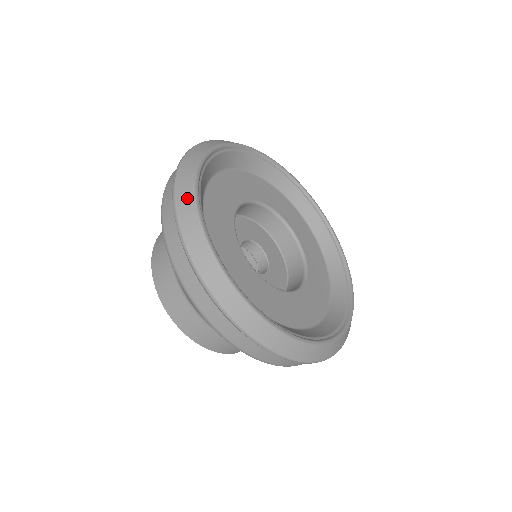
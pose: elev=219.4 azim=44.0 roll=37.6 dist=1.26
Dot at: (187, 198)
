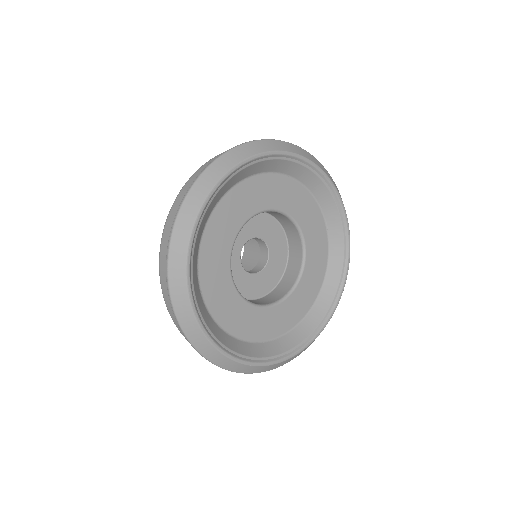
Dot at: (179, 264)
